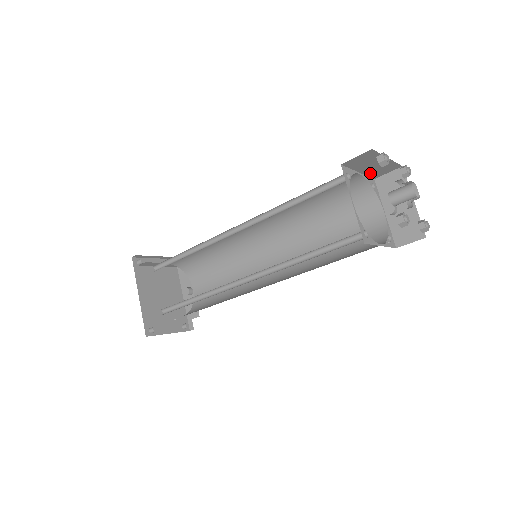
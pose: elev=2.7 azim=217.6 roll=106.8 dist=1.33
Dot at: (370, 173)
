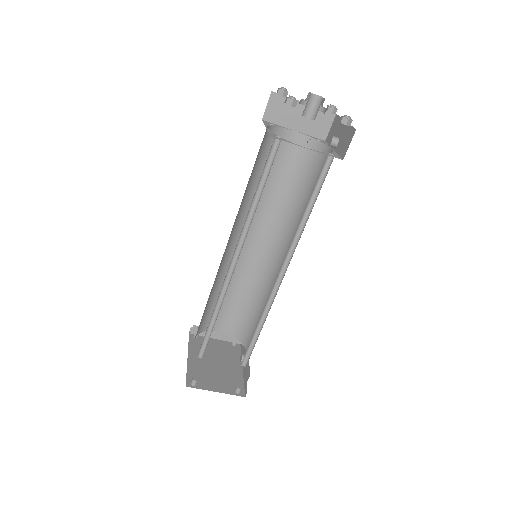
Dot at: (310, 131)
